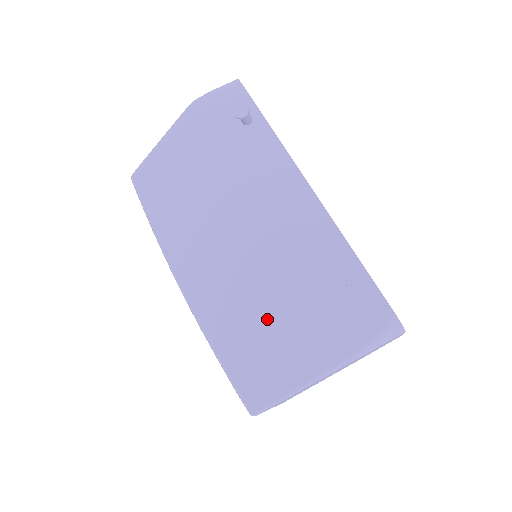
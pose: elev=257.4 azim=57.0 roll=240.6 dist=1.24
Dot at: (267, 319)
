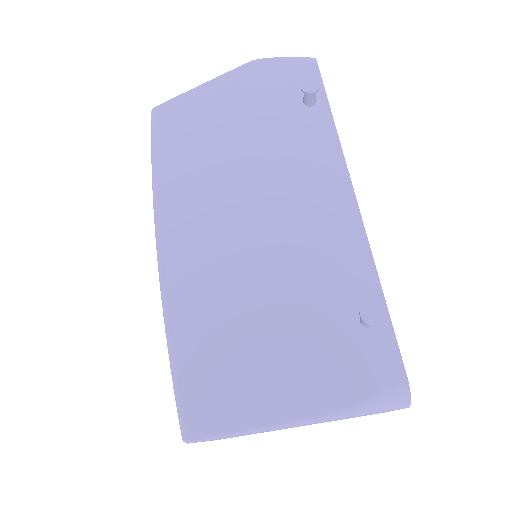
Dot at: (250, 328)
